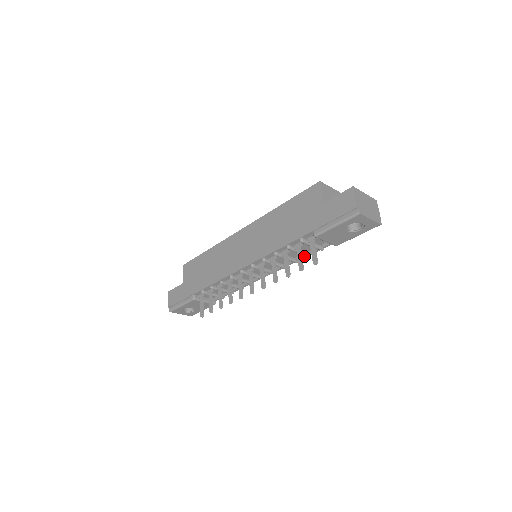
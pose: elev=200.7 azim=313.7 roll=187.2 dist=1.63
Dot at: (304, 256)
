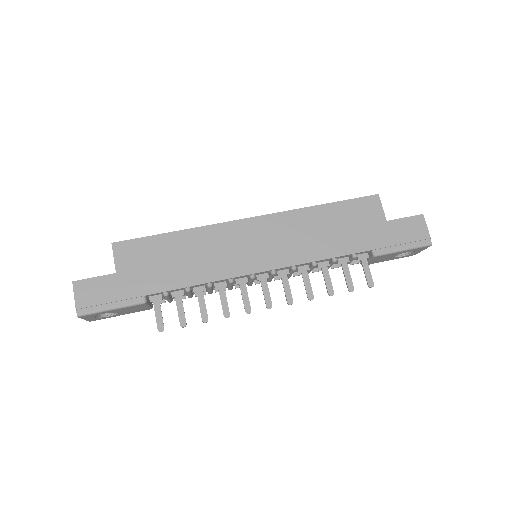
Dot at: (318, 268)
